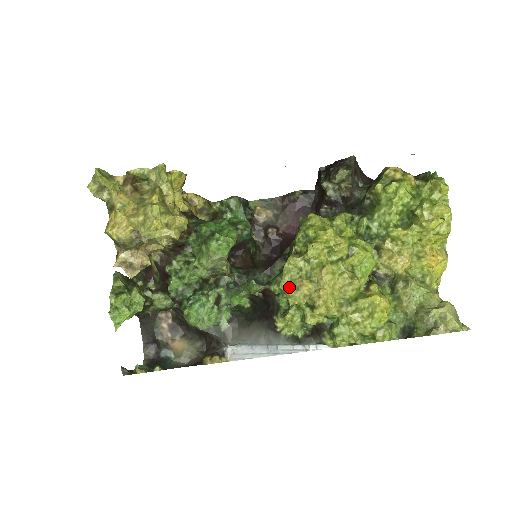
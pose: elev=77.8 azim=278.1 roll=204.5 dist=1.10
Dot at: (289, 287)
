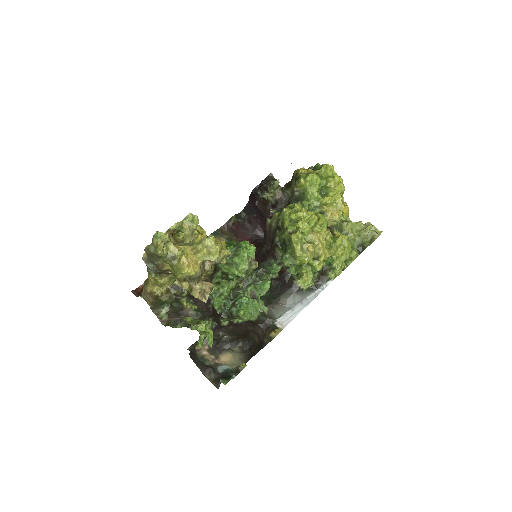
Dot at: (302, 252)
